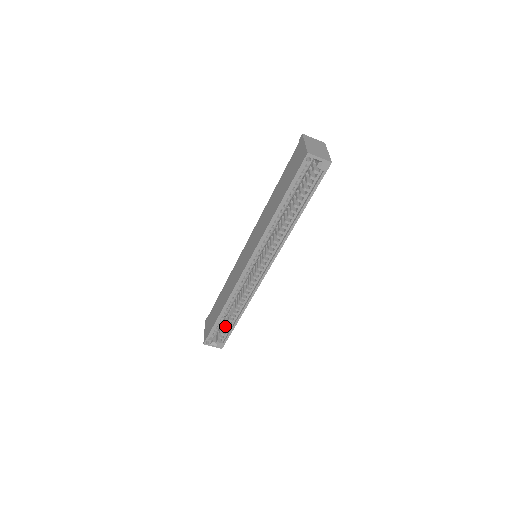
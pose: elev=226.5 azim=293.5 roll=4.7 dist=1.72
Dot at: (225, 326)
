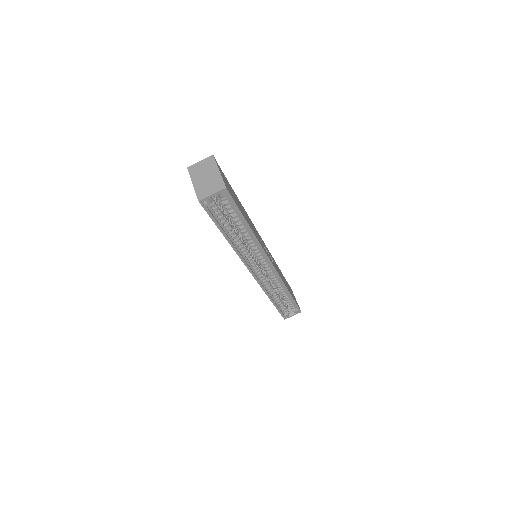
Dot at: (287, 302)
